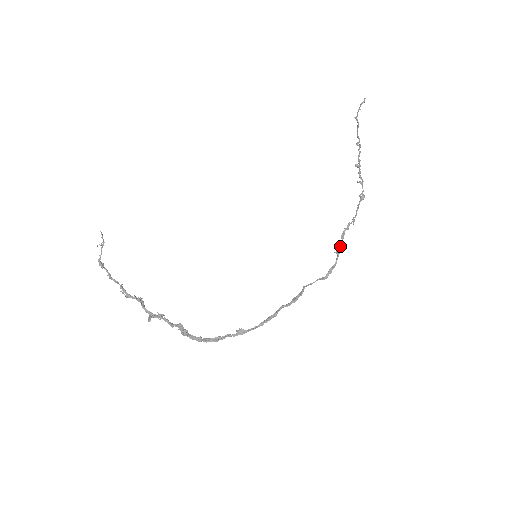
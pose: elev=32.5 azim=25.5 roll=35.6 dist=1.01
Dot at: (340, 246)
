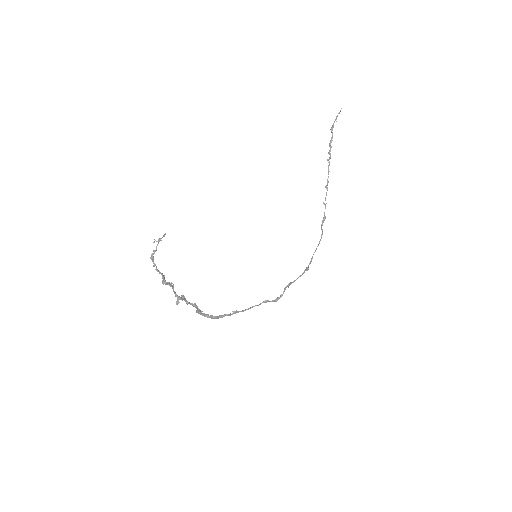
Dot at: occluded
